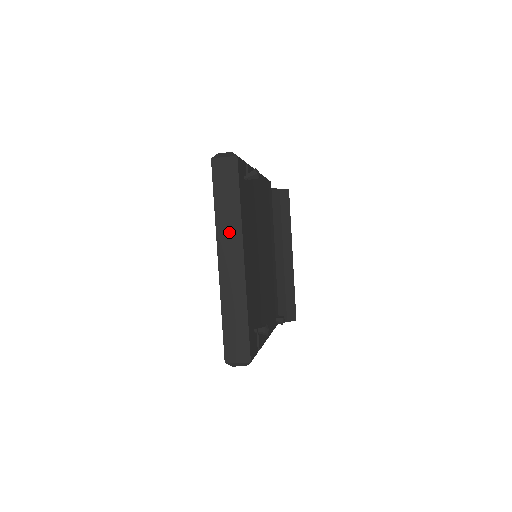
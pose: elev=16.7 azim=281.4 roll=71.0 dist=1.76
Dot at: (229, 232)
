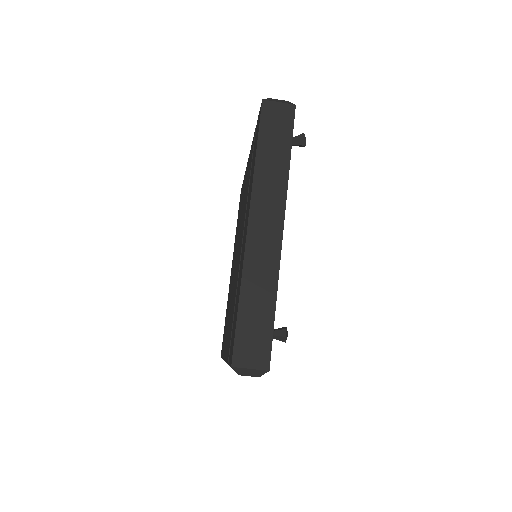
Dot at: (270, 191)
